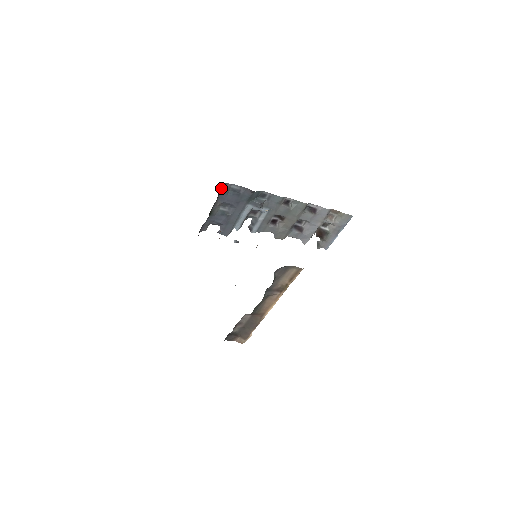
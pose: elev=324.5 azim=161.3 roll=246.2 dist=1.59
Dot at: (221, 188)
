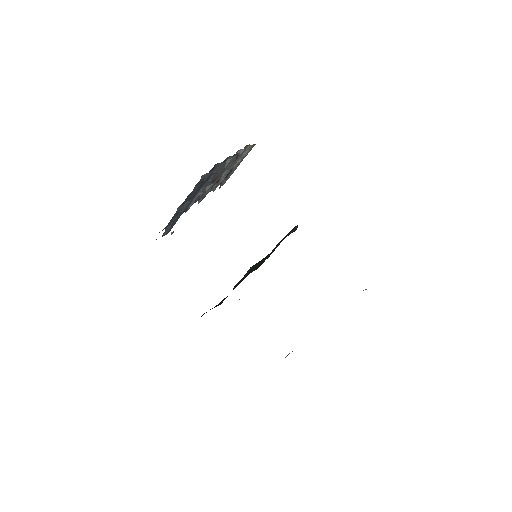
Dot at: (193, 189)
